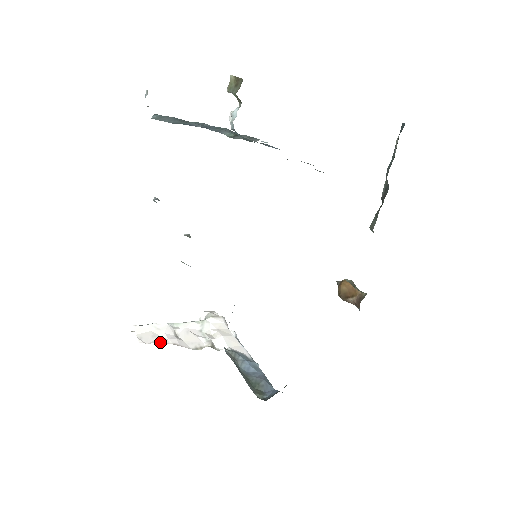
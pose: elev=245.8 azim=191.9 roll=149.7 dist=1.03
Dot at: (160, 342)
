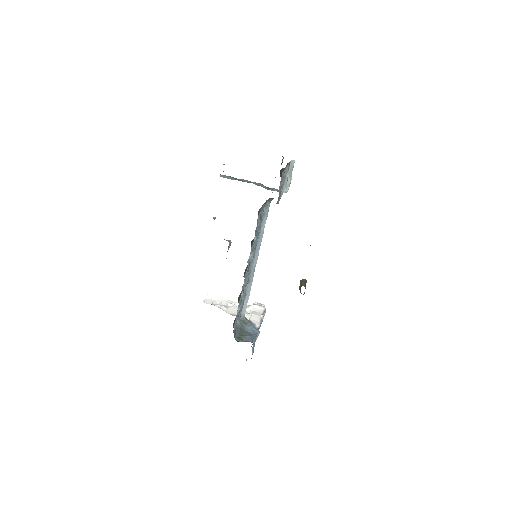
Dot at: (213, 304)
